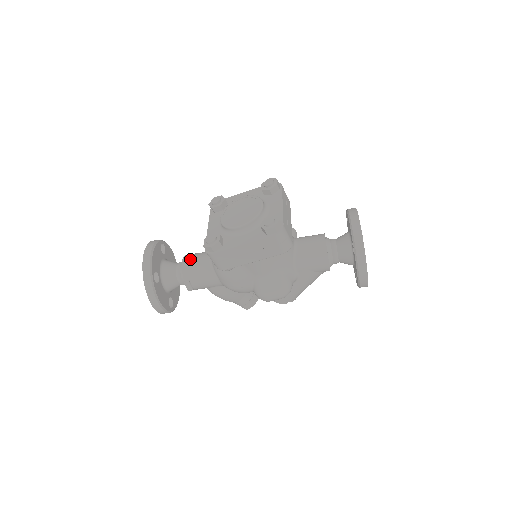
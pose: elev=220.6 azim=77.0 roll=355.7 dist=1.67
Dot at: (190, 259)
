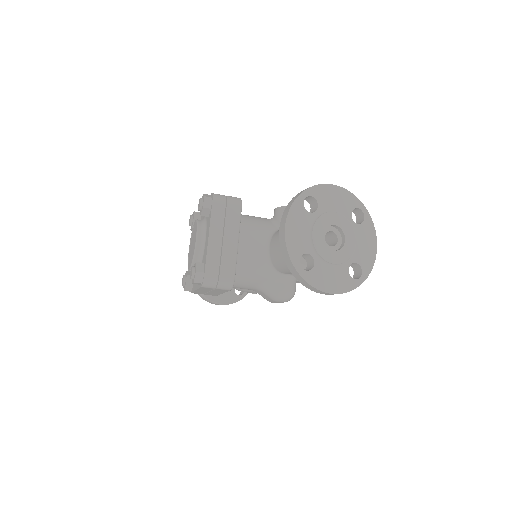
Dot at: occluded
